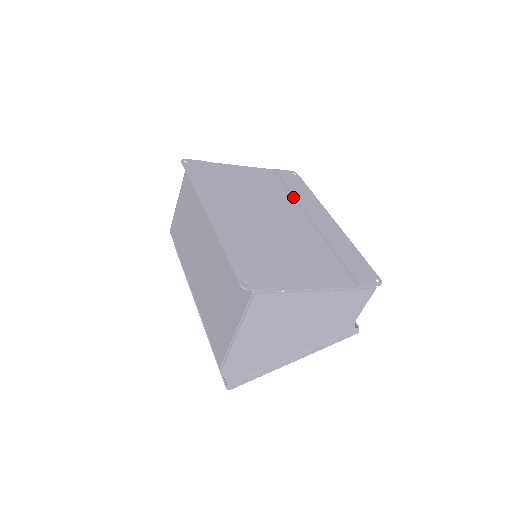
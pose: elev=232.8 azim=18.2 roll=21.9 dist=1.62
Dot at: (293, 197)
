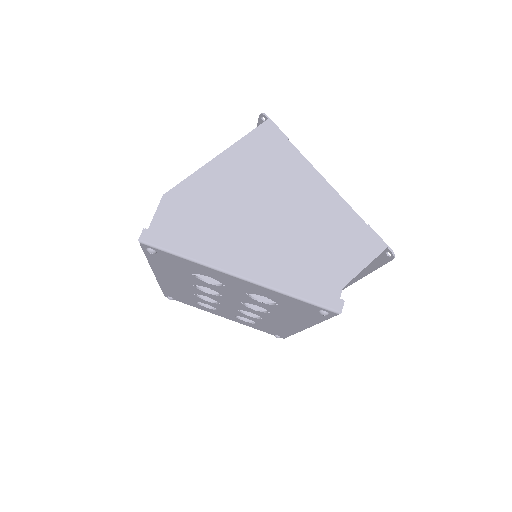
Dot at: occluded
